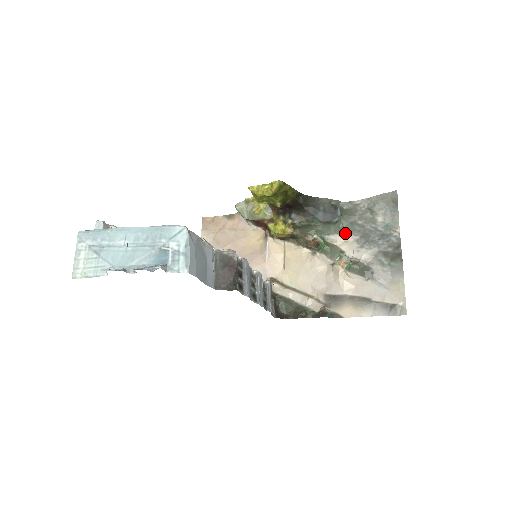
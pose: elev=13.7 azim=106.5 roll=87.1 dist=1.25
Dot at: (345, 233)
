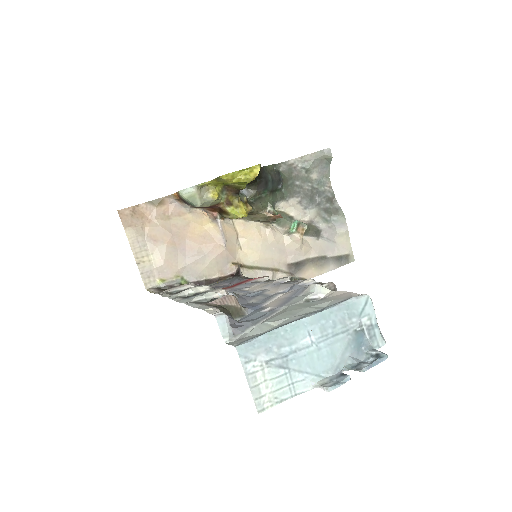
Dot at: (288, 197)
